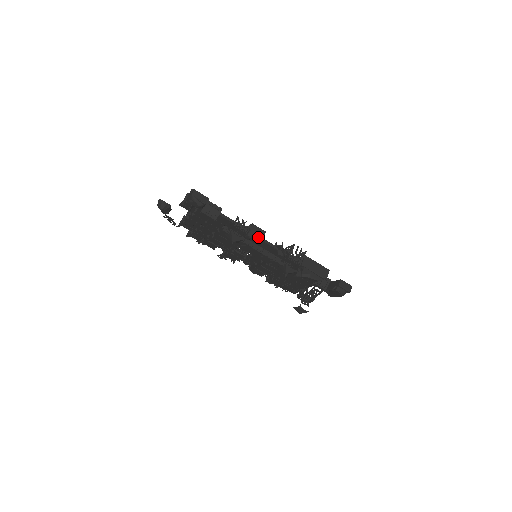
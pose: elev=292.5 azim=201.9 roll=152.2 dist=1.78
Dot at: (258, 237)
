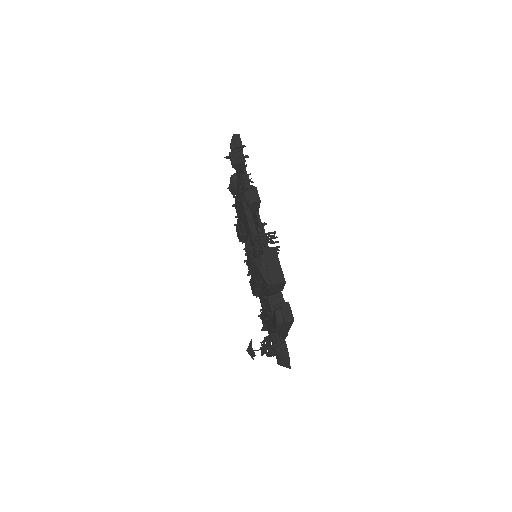
Dot at: (250, 200)
